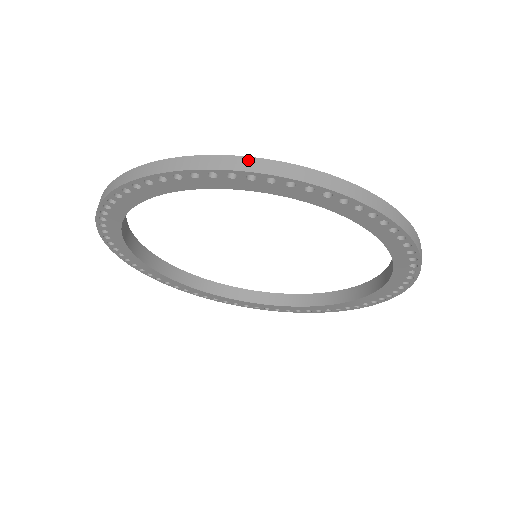
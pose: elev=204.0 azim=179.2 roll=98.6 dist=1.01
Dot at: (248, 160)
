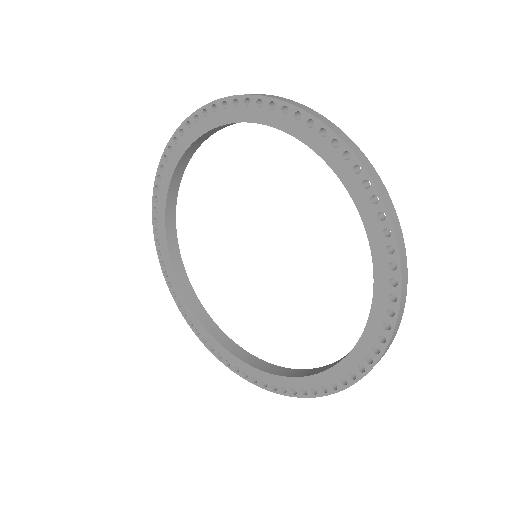
Dot at: occluded
